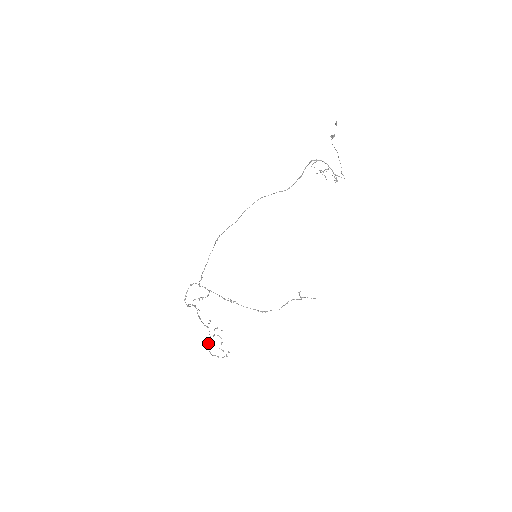
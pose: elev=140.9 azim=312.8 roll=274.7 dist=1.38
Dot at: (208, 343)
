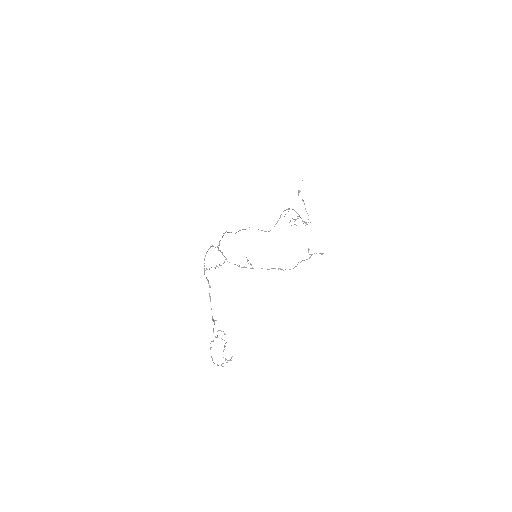
Dot at: (213, 340)
